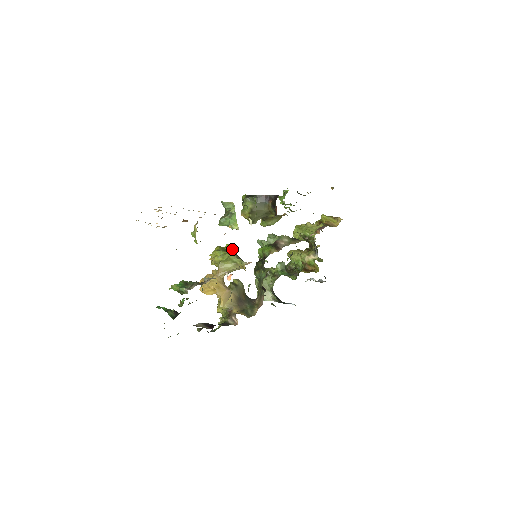
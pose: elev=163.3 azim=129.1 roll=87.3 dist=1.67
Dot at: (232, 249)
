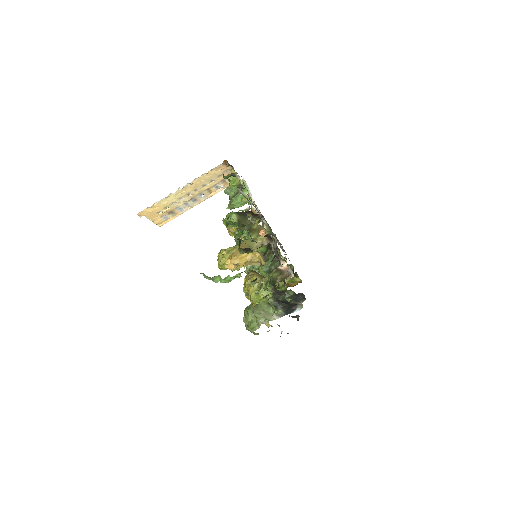
Dot at: occluded
